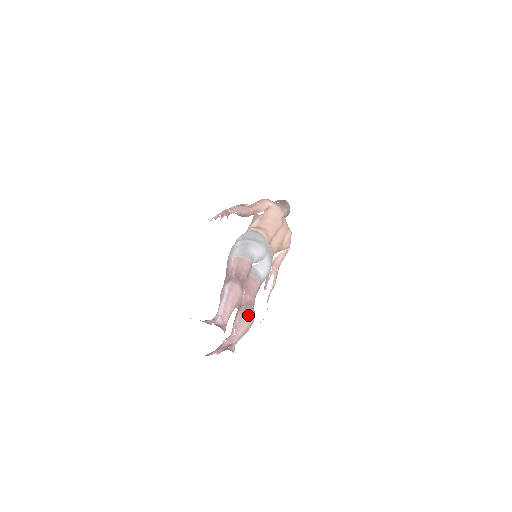
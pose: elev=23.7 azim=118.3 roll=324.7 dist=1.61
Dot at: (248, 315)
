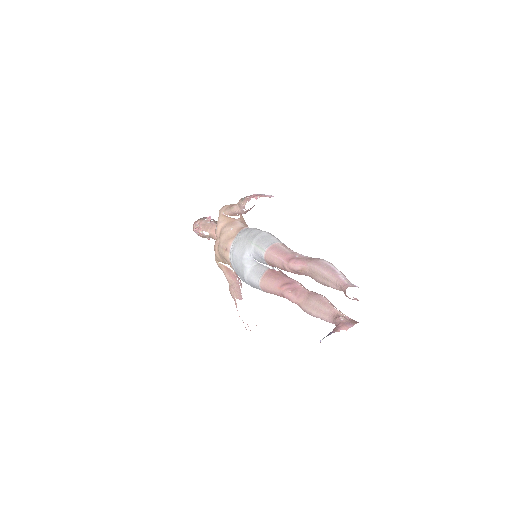
Dot at: occluded
